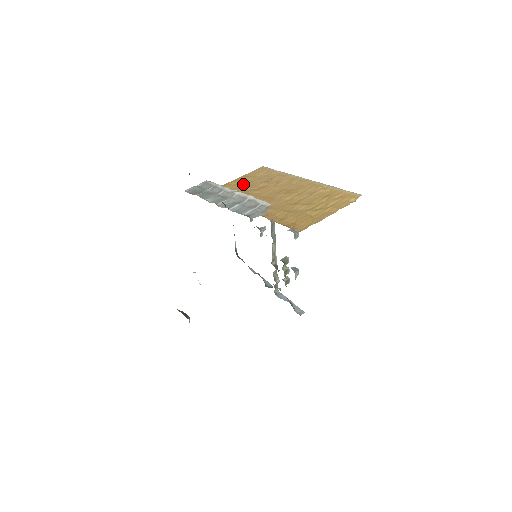
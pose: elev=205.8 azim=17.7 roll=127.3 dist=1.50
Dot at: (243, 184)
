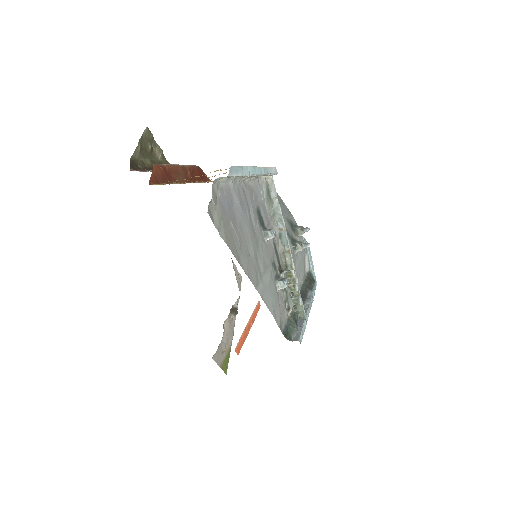
Dot at: occluded
